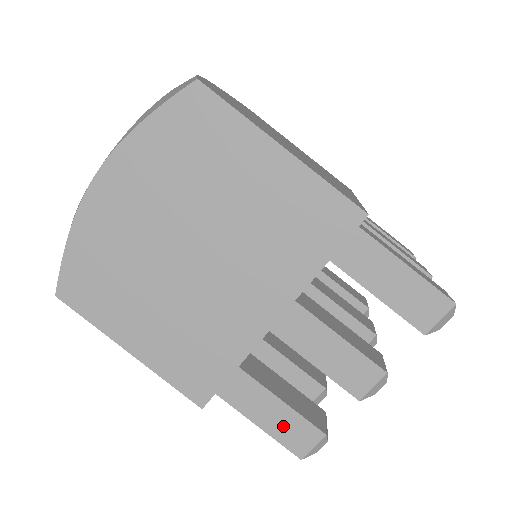
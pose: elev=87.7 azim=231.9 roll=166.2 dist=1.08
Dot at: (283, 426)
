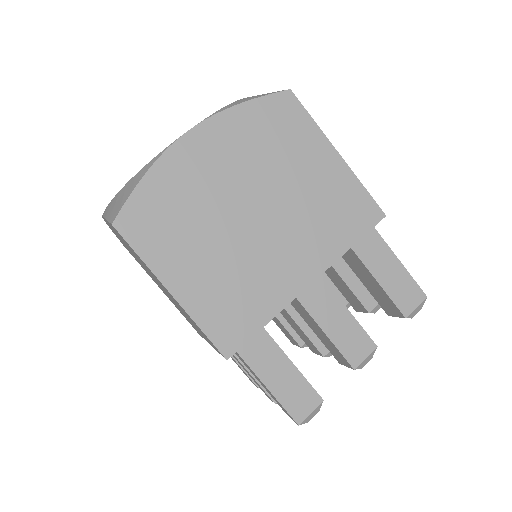
Dot at: occluded
